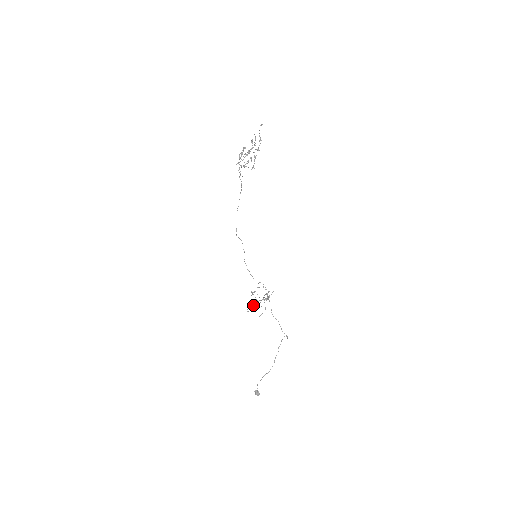
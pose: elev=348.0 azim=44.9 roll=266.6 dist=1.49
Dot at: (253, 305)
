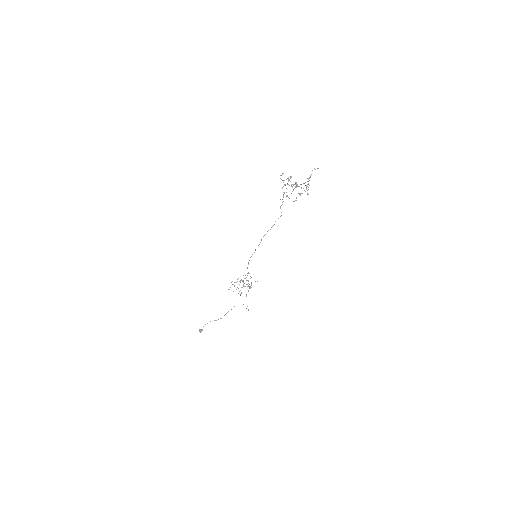
Dot at: occluded
